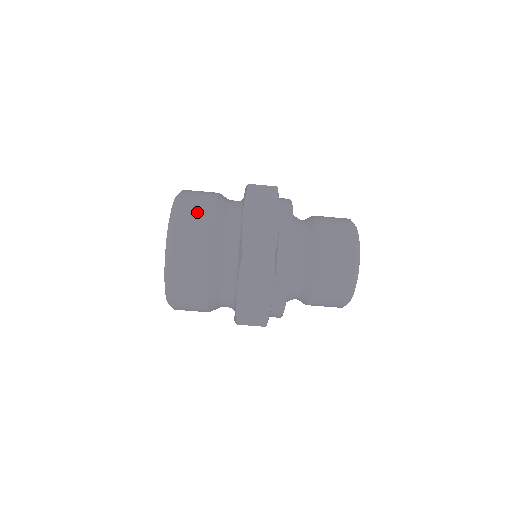
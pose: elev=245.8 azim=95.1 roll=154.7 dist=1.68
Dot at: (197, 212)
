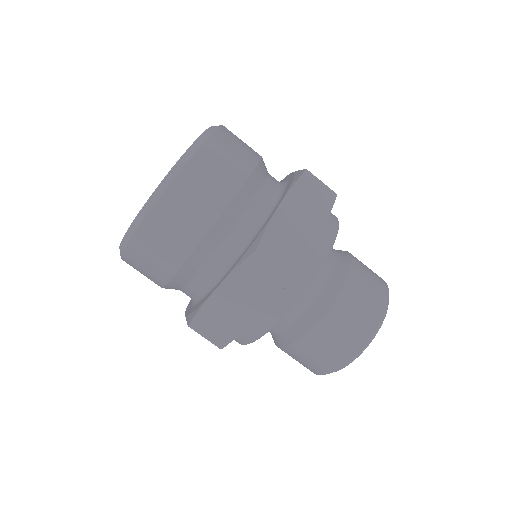
Dot at: (228, 162)
